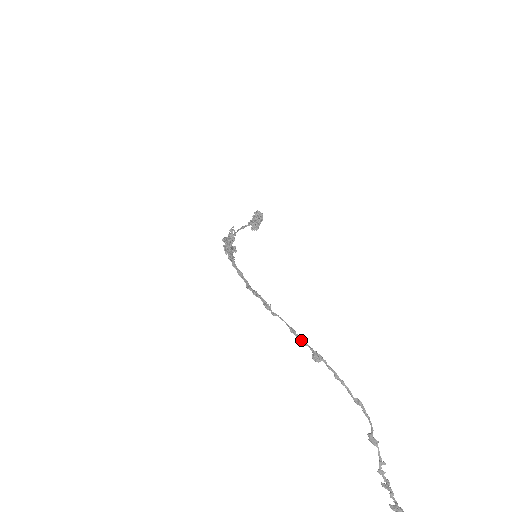
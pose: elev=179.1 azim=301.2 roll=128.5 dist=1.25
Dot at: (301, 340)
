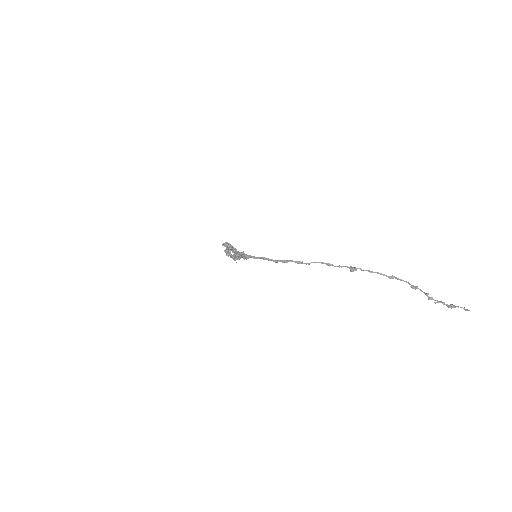
Dot at: (337, 266)
